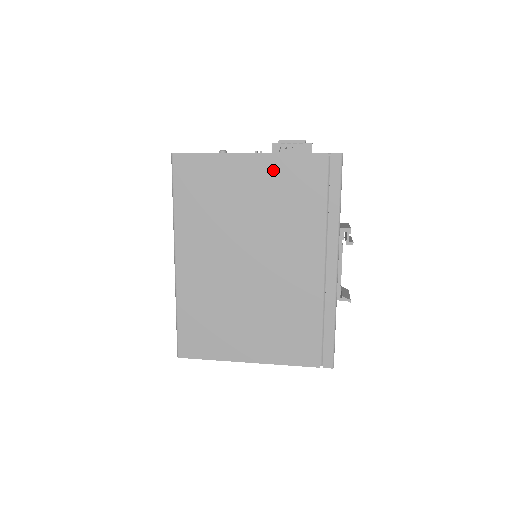
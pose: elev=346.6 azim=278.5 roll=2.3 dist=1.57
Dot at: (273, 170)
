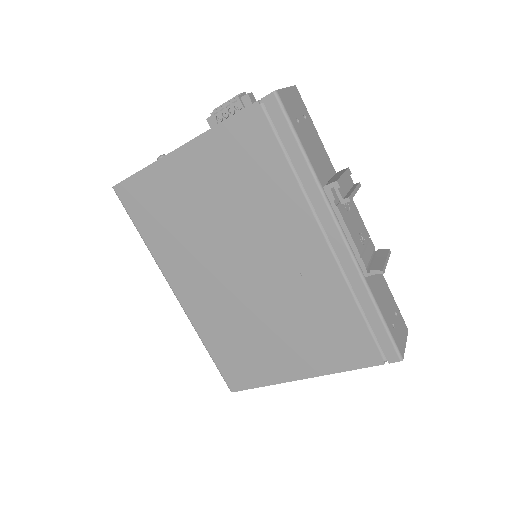
Dot at: (211, 155)
